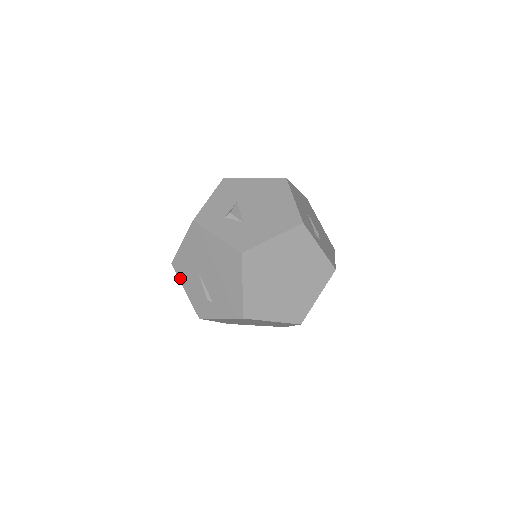
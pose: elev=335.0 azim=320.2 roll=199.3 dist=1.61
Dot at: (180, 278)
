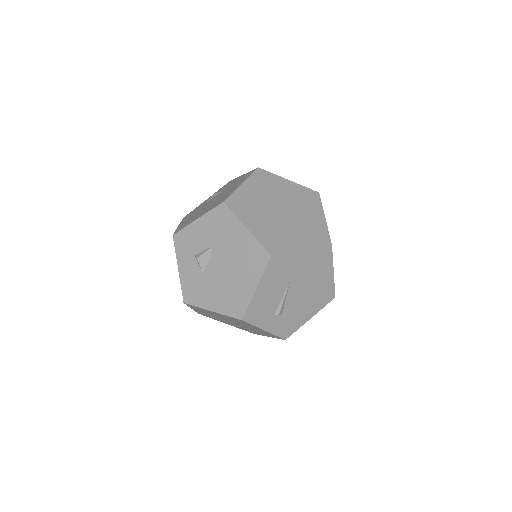
Dot at: occluded
